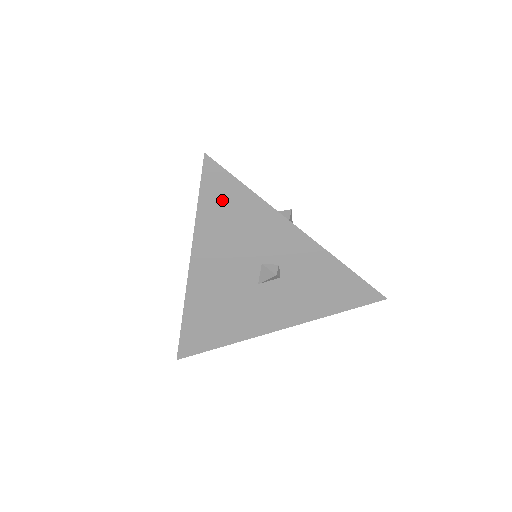
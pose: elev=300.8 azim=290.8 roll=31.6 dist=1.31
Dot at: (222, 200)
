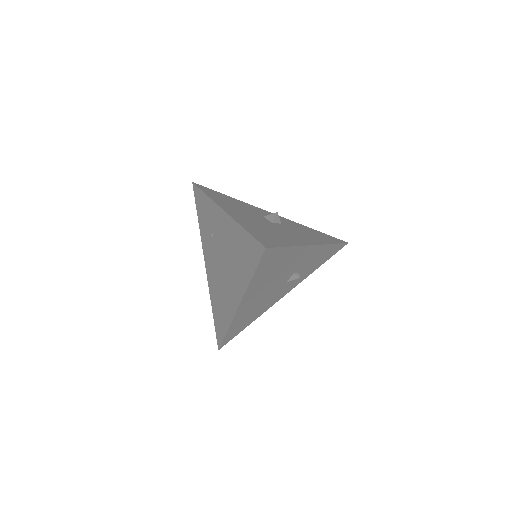
Dot at: (215, 194)
